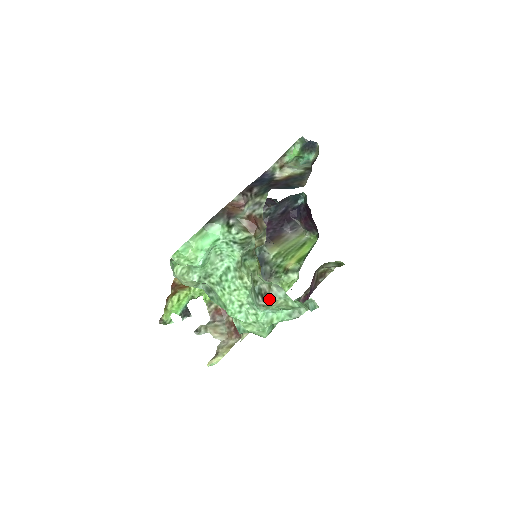
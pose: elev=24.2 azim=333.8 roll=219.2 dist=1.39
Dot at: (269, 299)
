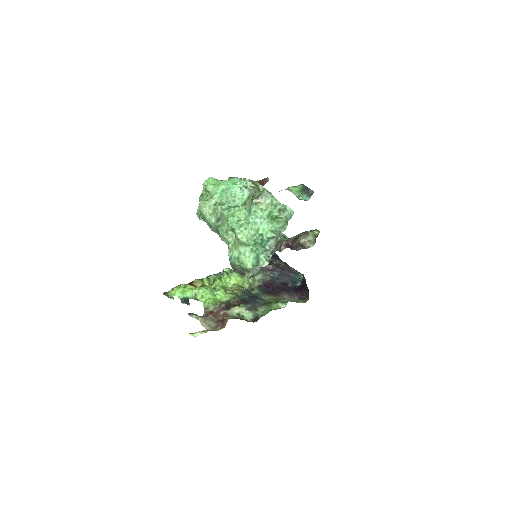
Dot at: (261, 196)
